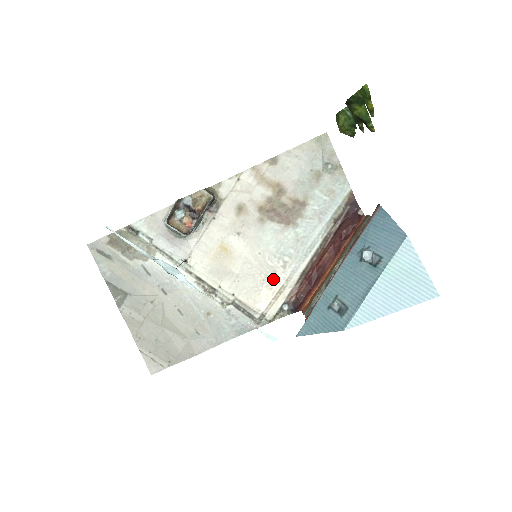
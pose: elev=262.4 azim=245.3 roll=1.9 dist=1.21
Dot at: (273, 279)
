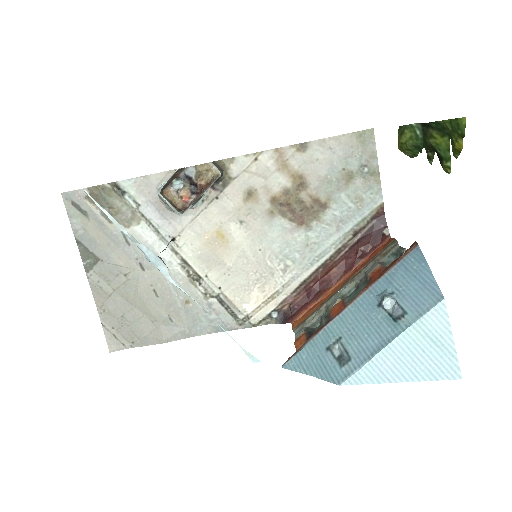
Dot at: (268, 281)
